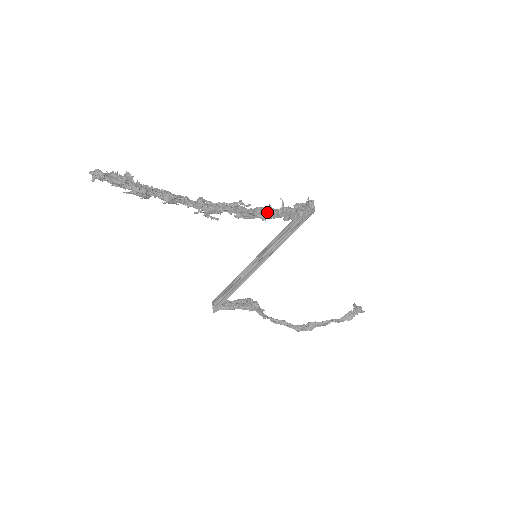
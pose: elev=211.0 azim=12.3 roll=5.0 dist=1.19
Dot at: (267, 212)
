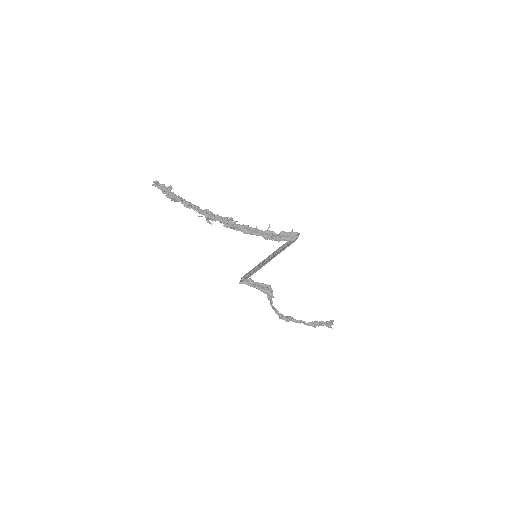
Dot at: (248, 229)
